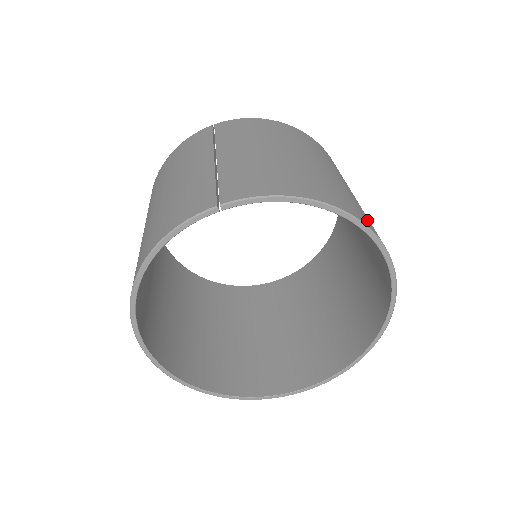
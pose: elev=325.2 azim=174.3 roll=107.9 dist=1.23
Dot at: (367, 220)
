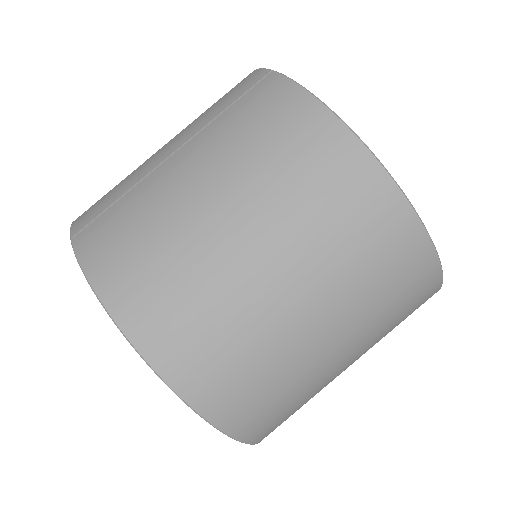
Dot at: (202, 368)
